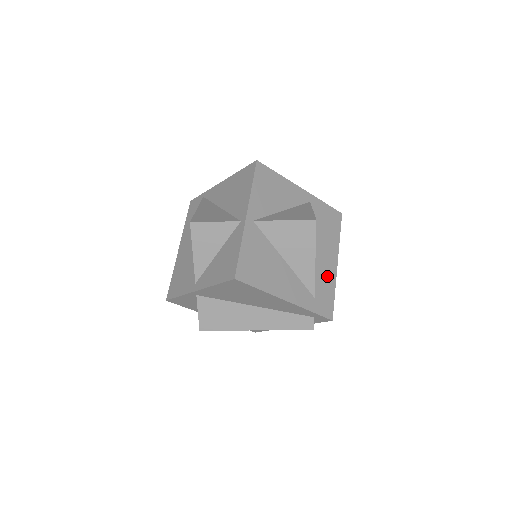
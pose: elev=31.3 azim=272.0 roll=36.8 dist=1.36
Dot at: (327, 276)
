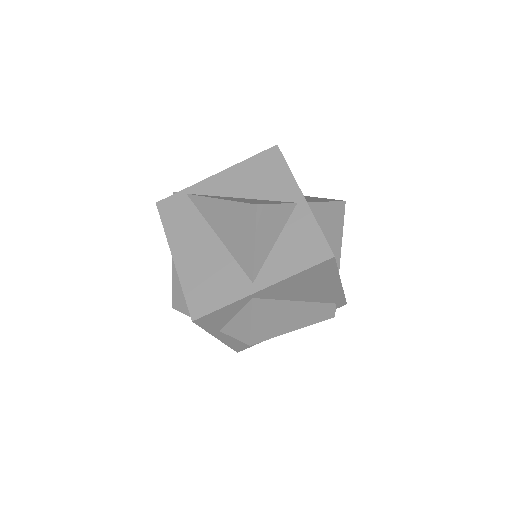
Dot at: occluded
